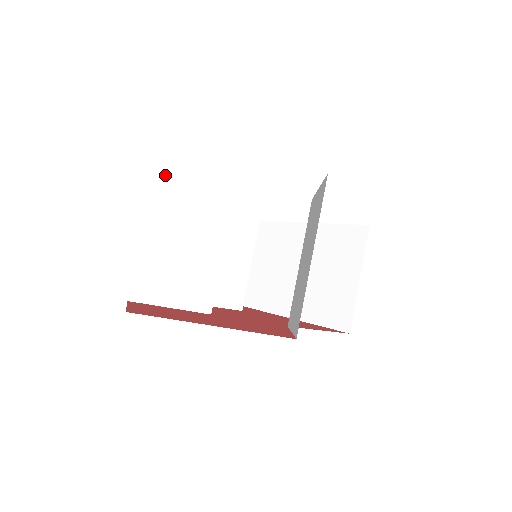
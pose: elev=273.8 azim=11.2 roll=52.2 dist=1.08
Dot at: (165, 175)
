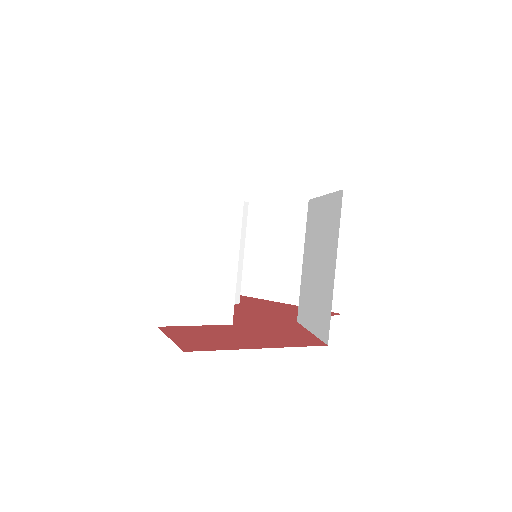
Dot at: (178, 198)
